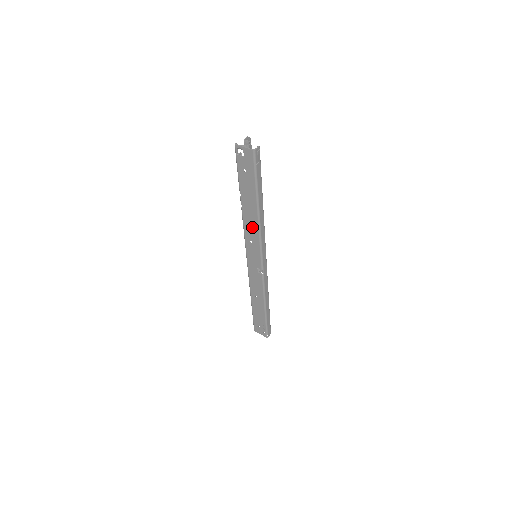
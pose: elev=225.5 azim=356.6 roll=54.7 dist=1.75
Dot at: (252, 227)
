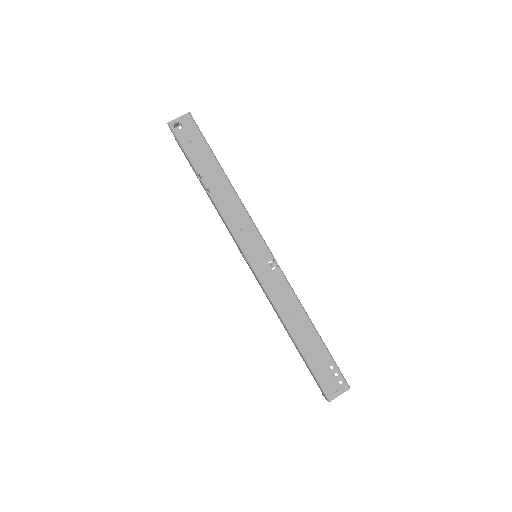
Dot at: (232, 206)
